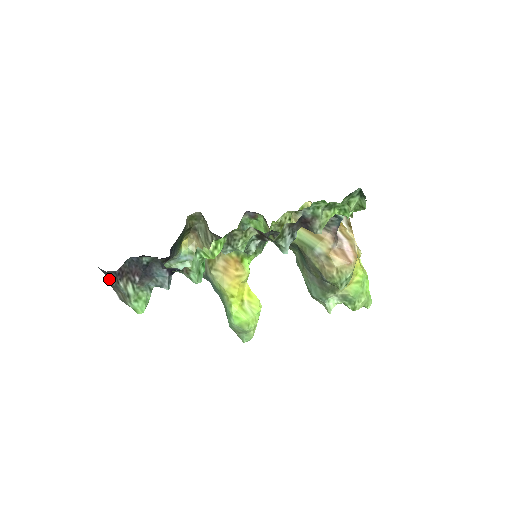
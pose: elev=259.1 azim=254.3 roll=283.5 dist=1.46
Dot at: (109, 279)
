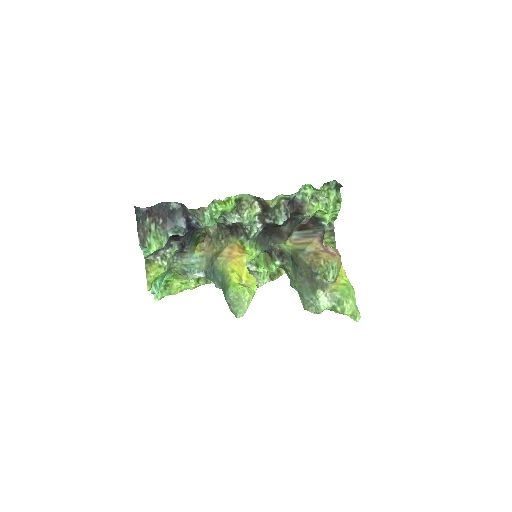
Dot at: (138, 221)
